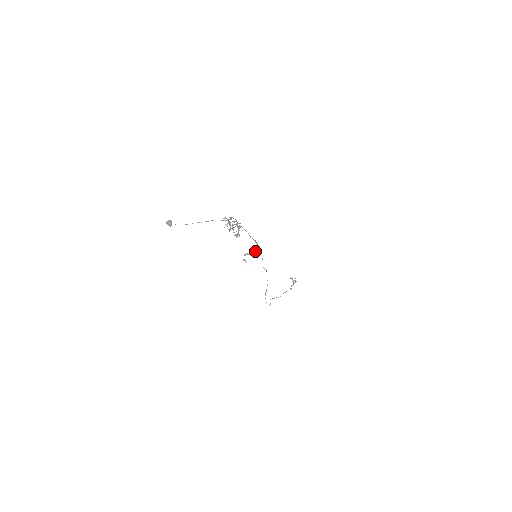
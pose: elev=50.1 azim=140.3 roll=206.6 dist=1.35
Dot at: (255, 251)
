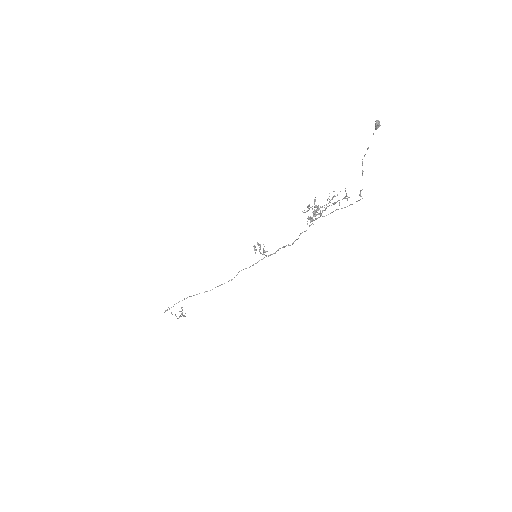
Dot at: (265, 251)
